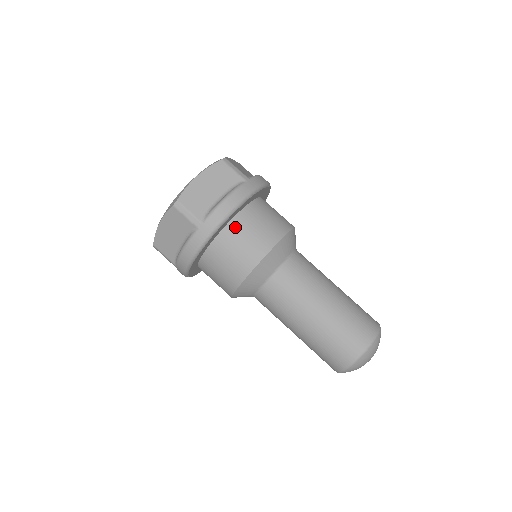
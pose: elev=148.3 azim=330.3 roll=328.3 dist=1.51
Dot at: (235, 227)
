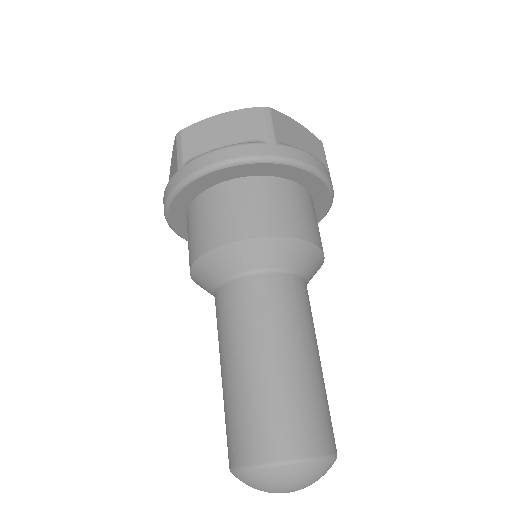
Dot at: (292, 189)
